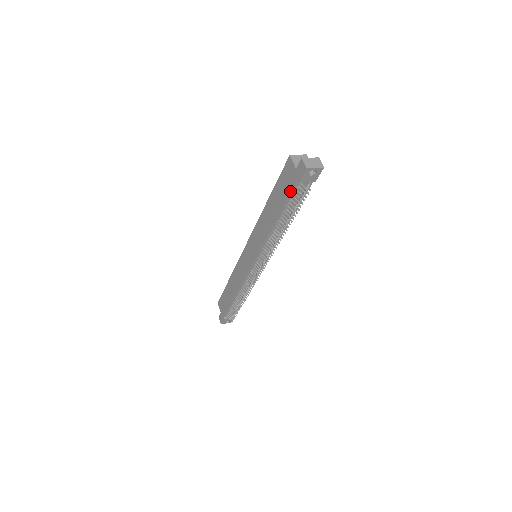
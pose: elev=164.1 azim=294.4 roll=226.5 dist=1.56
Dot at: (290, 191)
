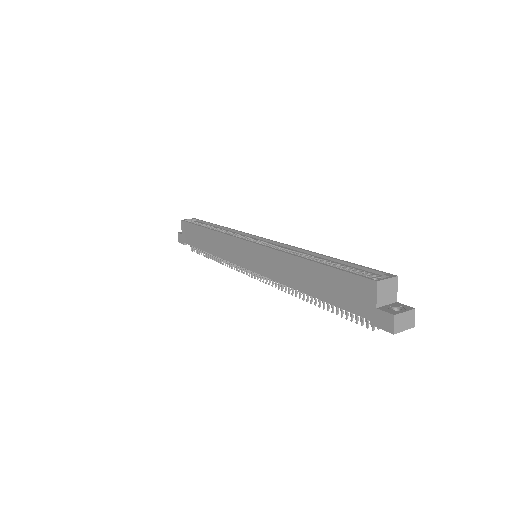
Dot at: (350, 310)
